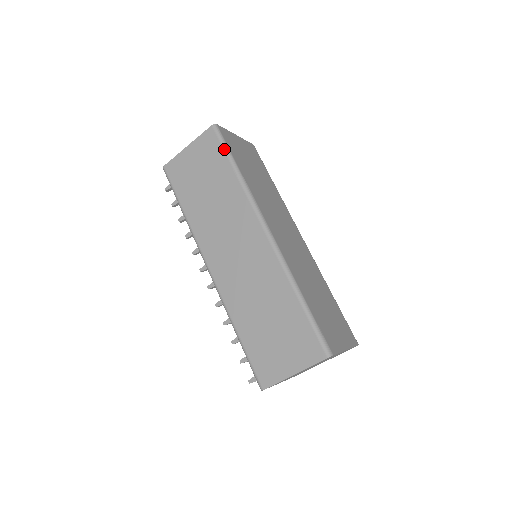
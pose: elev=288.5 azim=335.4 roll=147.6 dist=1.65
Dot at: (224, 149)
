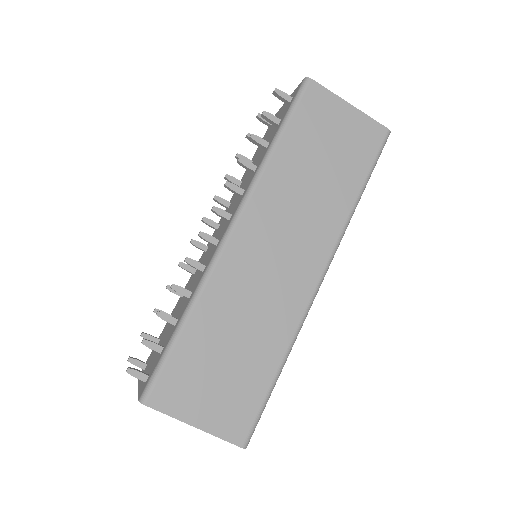
Dot at: (374, 163)
